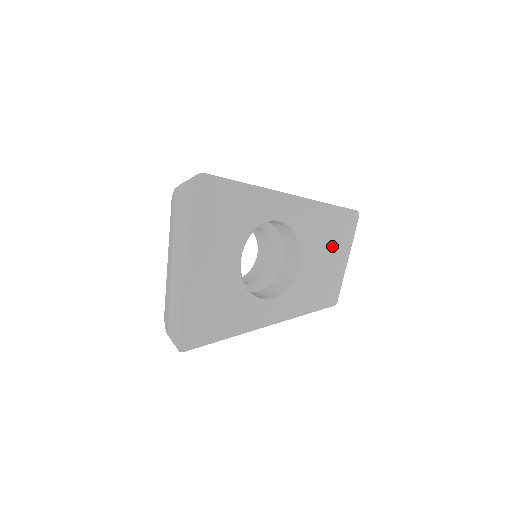
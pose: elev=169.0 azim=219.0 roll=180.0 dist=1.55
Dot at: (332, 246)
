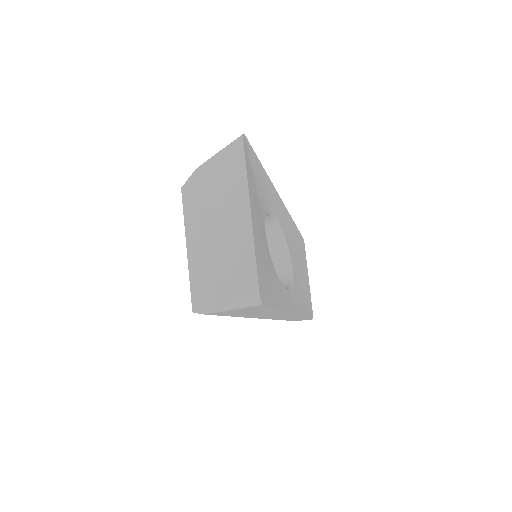
Dot at: (300, 260)
